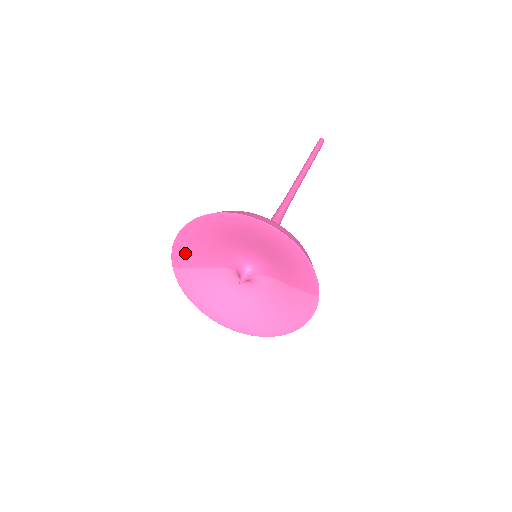
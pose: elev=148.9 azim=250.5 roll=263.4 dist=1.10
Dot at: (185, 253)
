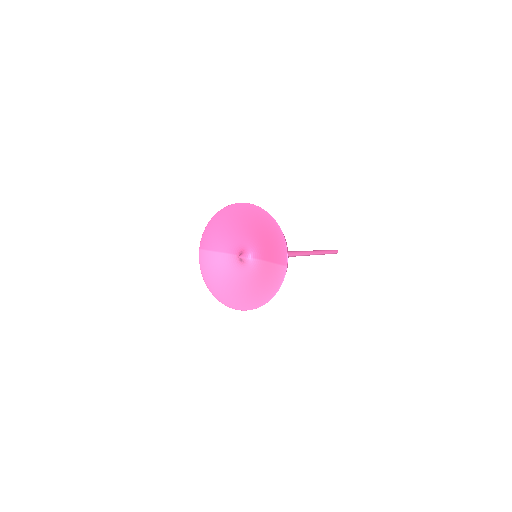
Dot at: (210, 238)
